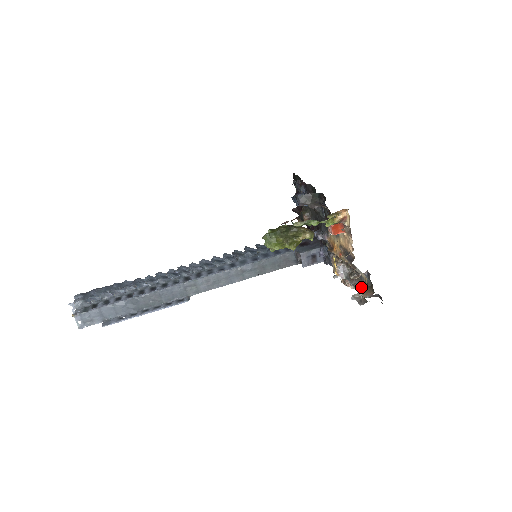
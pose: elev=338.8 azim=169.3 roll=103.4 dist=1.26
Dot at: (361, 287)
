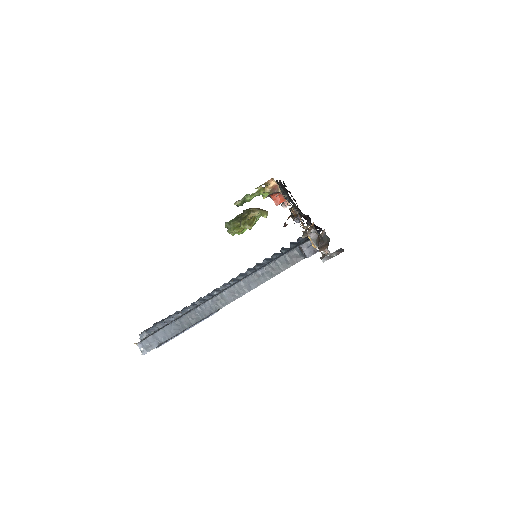
Dot at: (322, 246)
